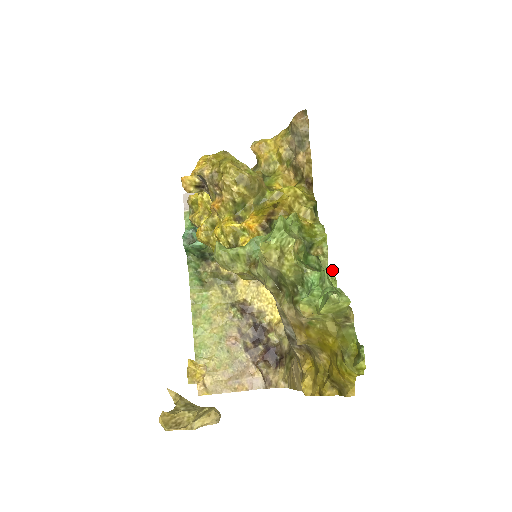
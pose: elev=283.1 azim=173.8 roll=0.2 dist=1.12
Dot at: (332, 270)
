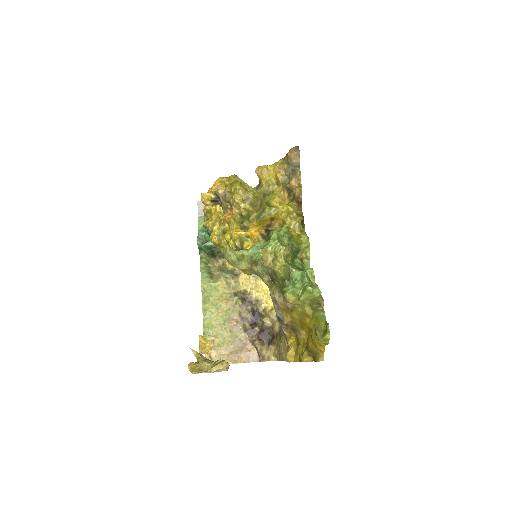
Dot at: (312, 270)
